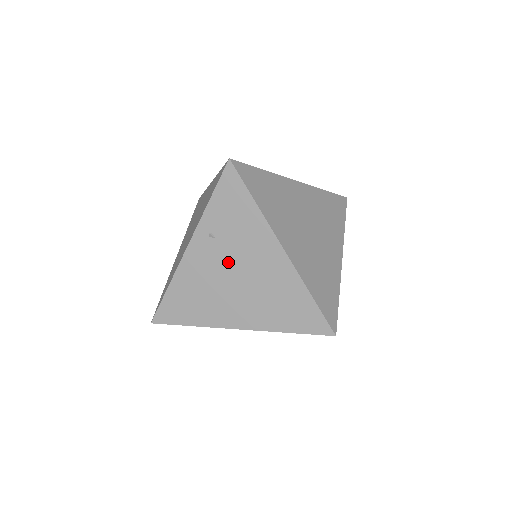
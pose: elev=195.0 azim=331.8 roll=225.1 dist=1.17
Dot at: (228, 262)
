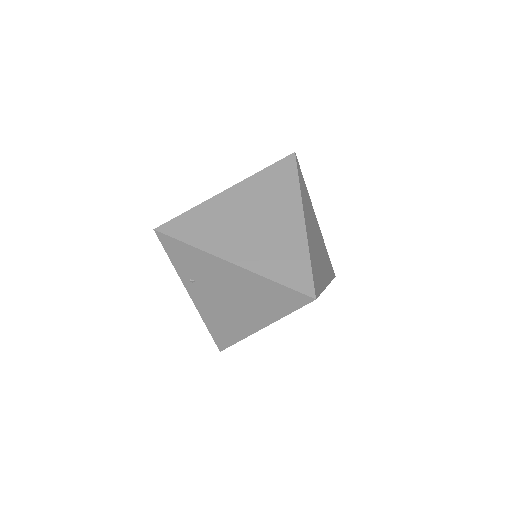
Dot at: (215, 291)
